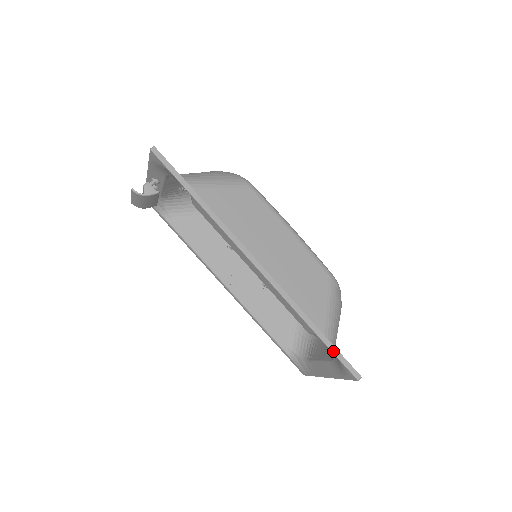
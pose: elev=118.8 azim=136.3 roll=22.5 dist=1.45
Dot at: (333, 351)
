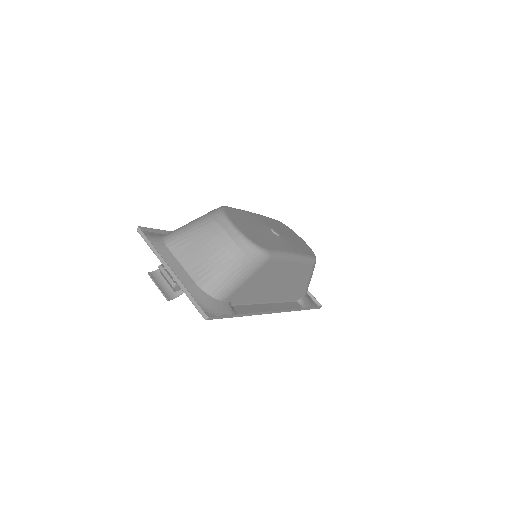
Dot at: occluded
